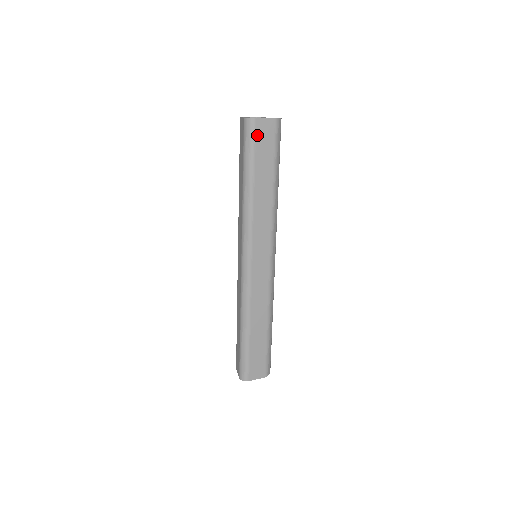
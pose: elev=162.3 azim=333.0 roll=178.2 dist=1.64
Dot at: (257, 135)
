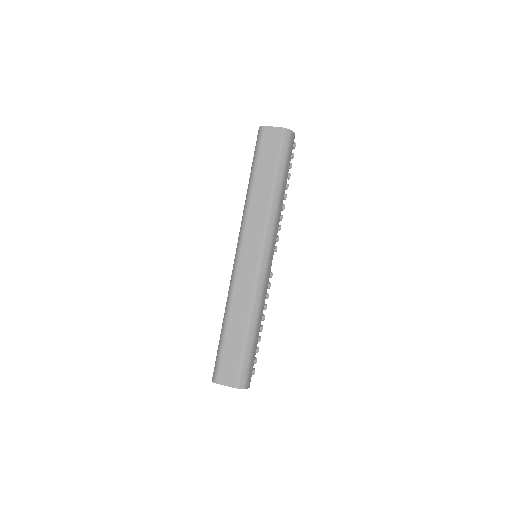
Dot at: (264, 139)
